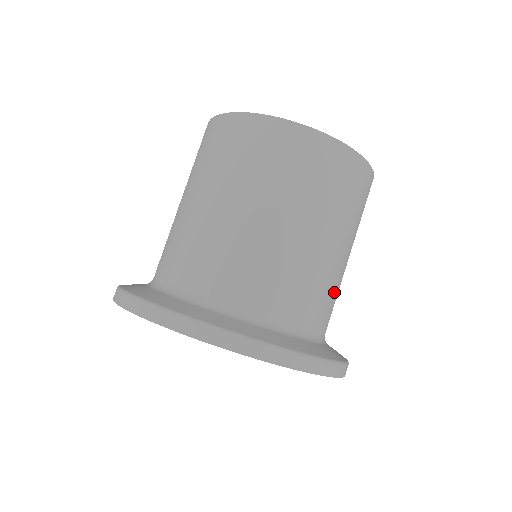
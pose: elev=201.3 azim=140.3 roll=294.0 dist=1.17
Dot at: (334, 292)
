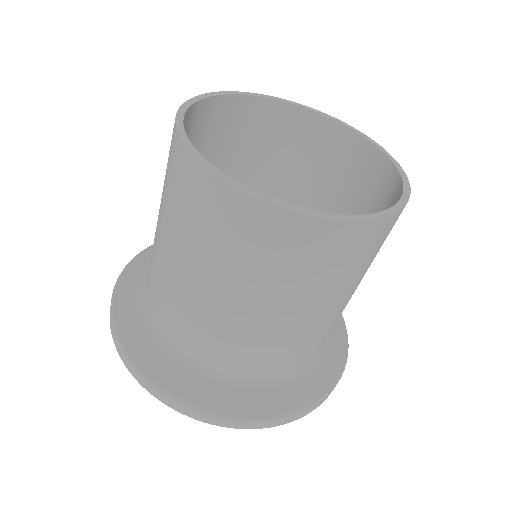
Dot at: occluded
